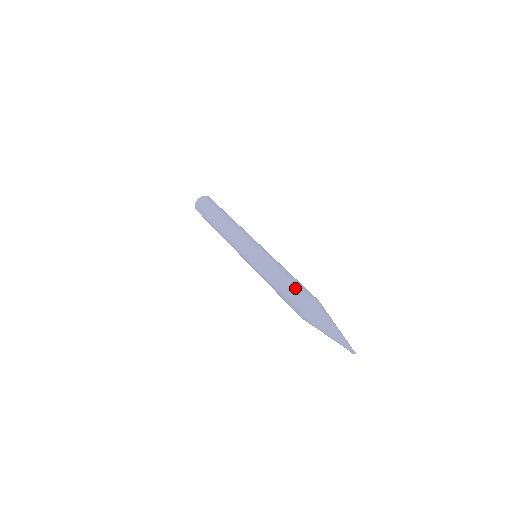
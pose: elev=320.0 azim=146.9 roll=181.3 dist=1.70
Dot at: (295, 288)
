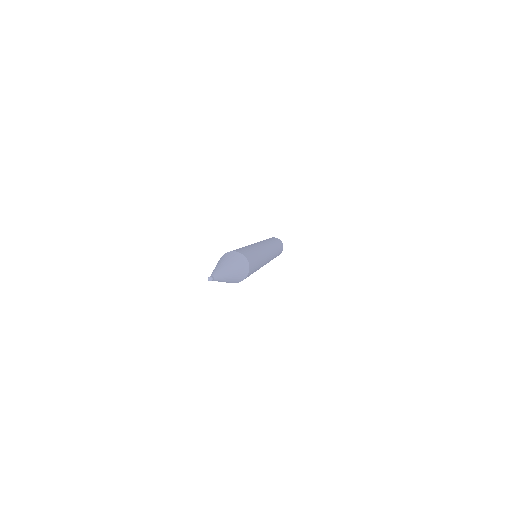
Dot at: (248, 251)
